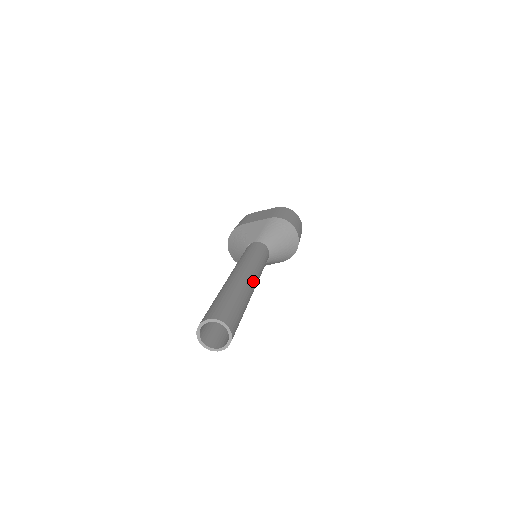
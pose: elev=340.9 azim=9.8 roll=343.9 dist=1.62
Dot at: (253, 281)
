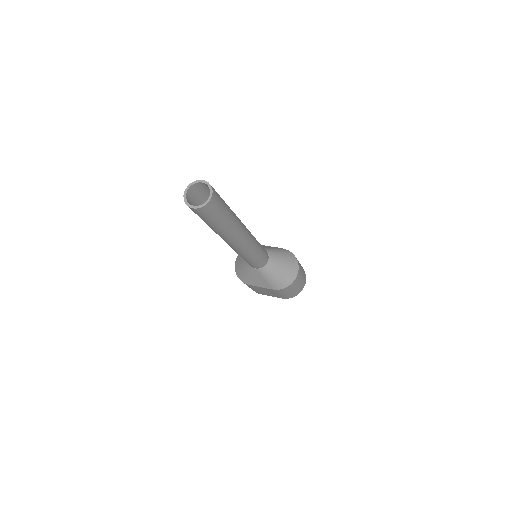
Dot at: (245, 232)
